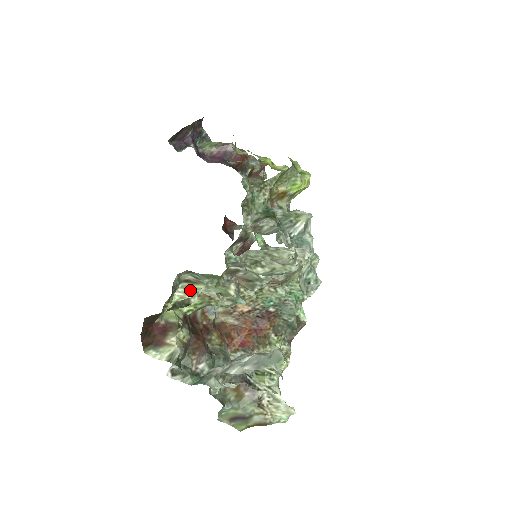
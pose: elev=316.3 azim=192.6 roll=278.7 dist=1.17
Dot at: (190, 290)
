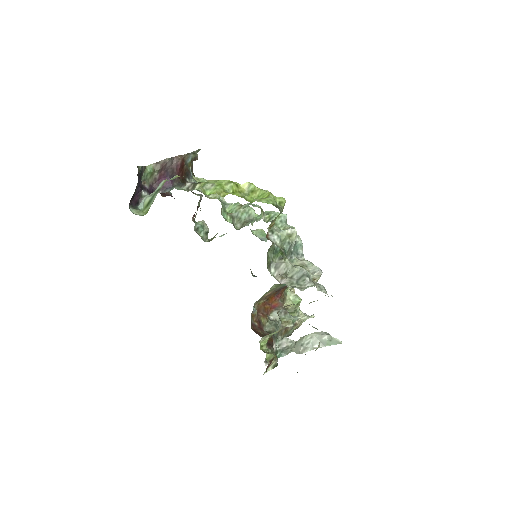
Dot at: (268, 336)
